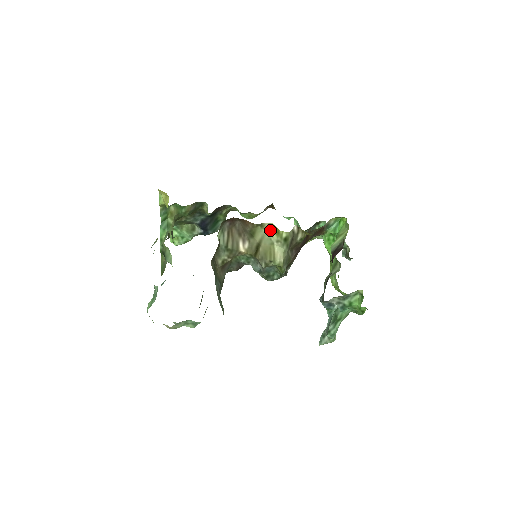
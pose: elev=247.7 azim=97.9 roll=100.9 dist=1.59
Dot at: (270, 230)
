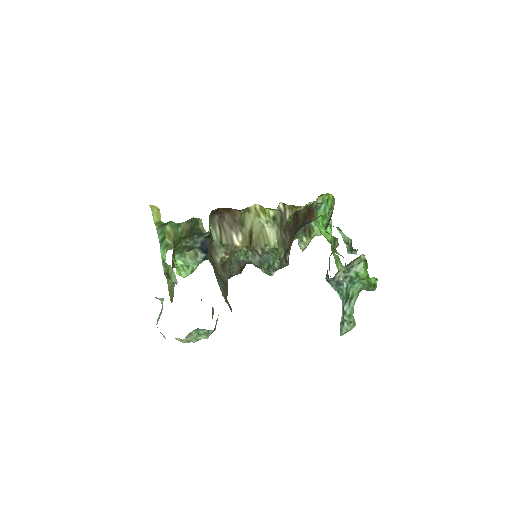
Dot at: (257, 212)
